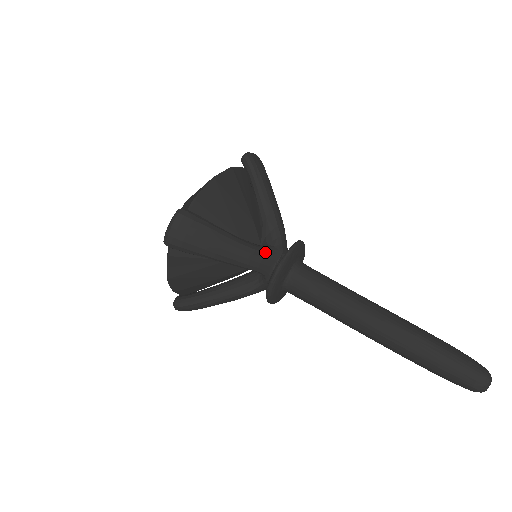
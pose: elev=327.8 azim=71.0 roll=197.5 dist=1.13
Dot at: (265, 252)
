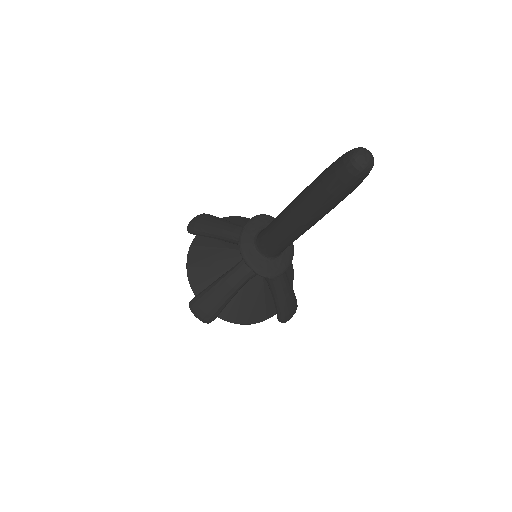
Dot at: occluded
